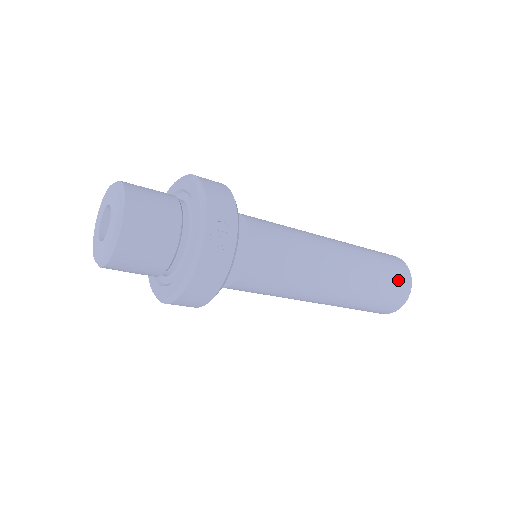
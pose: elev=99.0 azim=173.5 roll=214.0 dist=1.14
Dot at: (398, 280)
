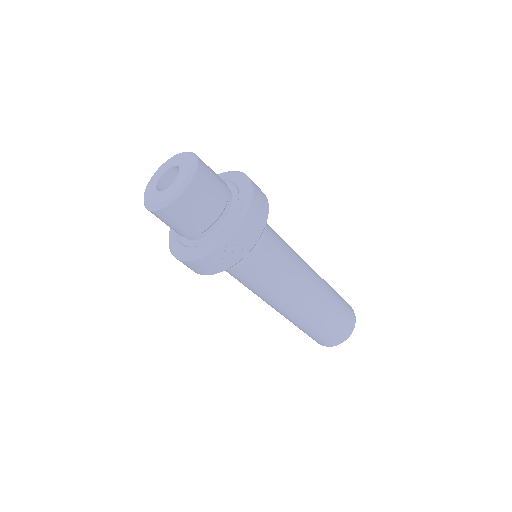
Dot at: (337, 334)
